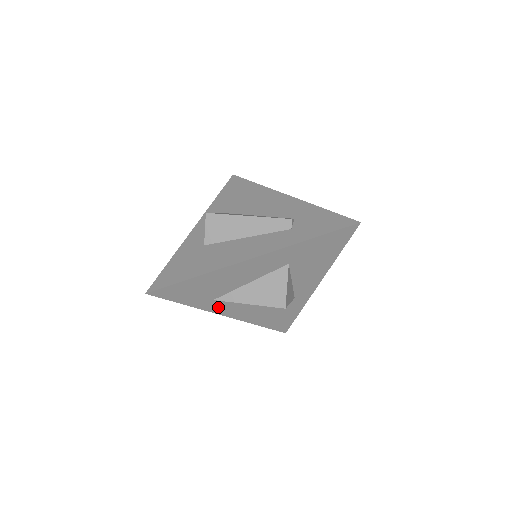
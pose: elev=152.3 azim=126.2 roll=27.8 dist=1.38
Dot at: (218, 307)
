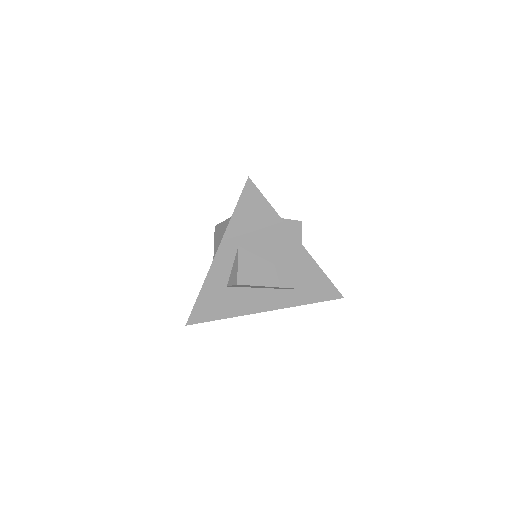
Dot at: occluded
